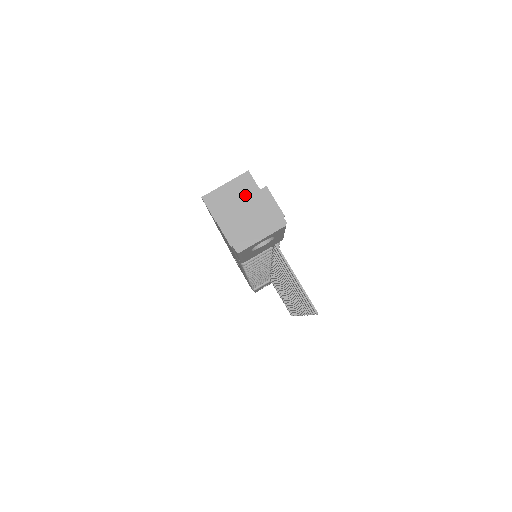
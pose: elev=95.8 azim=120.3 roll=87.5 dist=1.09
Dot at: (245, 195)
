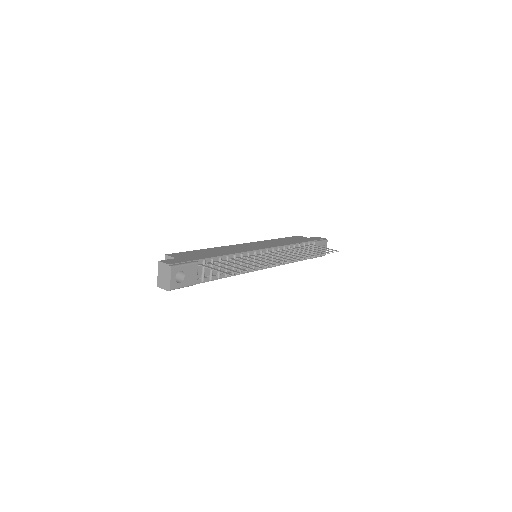
Dot at: occluded
